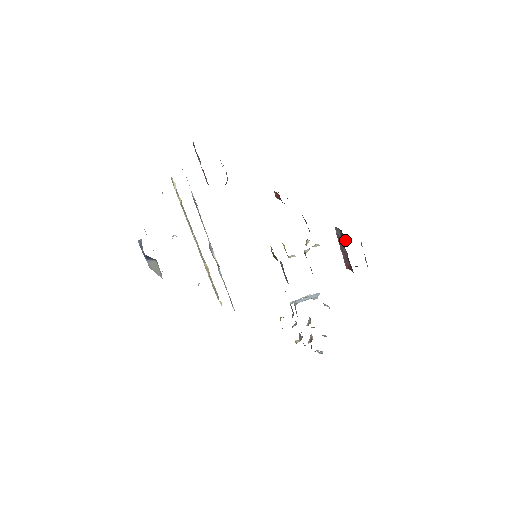
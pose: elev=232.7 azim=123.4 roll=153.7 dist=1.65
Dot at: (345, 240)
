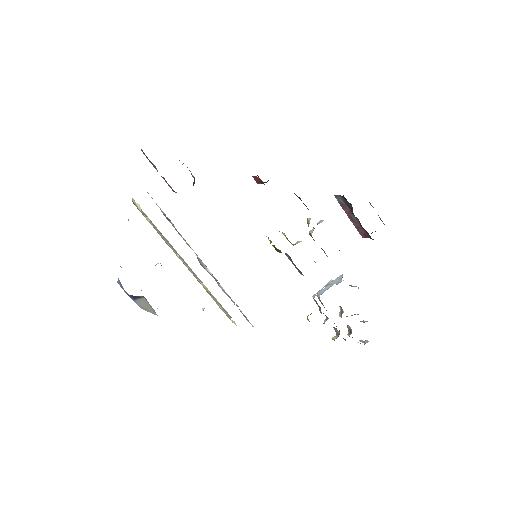
Dot at: (351, 205)
